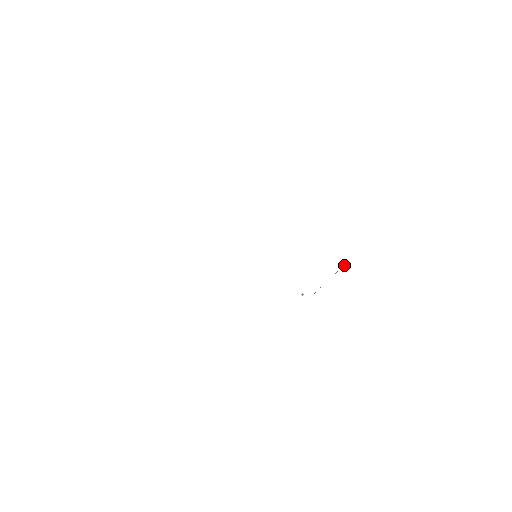
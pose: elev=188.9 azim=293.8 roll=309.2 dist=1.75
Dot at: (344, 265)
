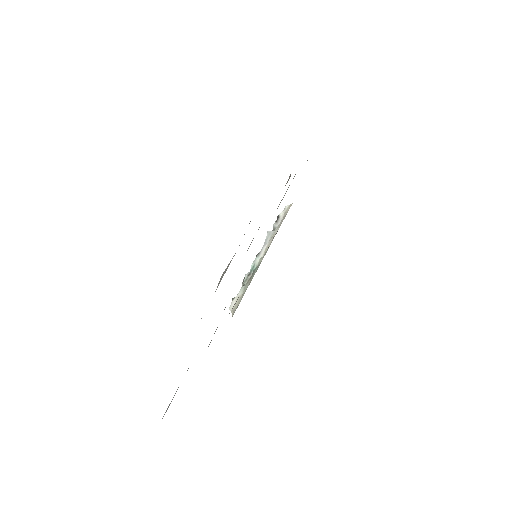
Dot at: occluded
